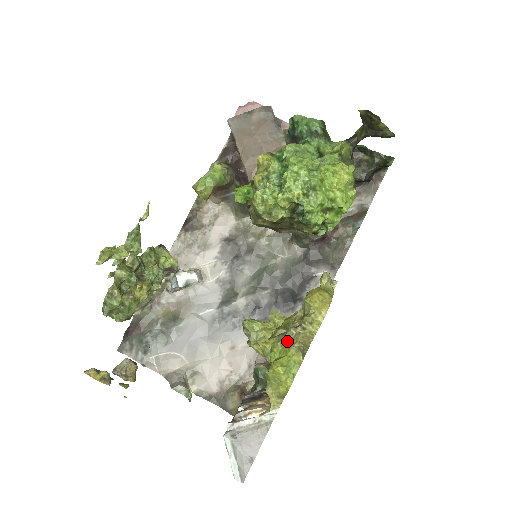
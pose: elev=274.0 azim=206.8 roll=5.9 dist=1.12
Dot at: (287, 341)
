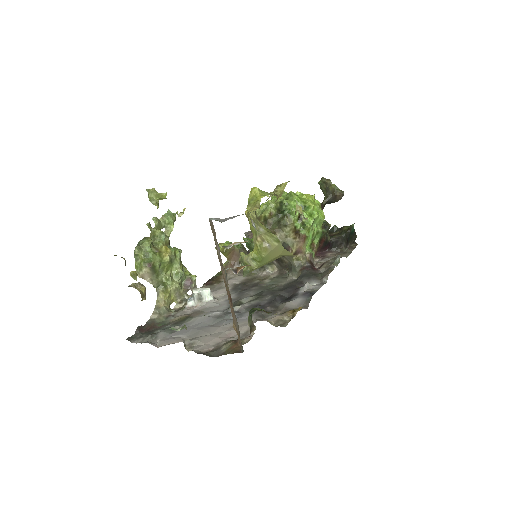
Dot at: occluded
